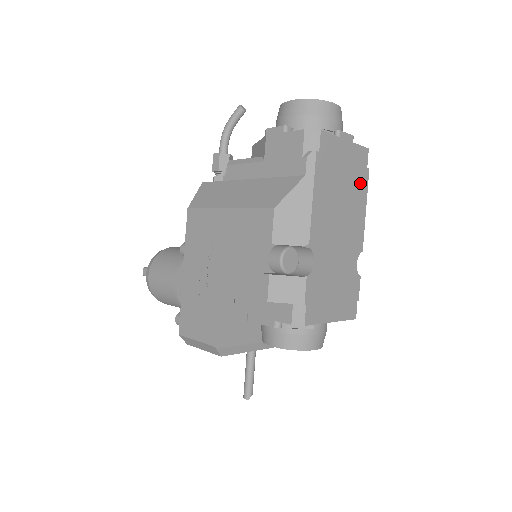
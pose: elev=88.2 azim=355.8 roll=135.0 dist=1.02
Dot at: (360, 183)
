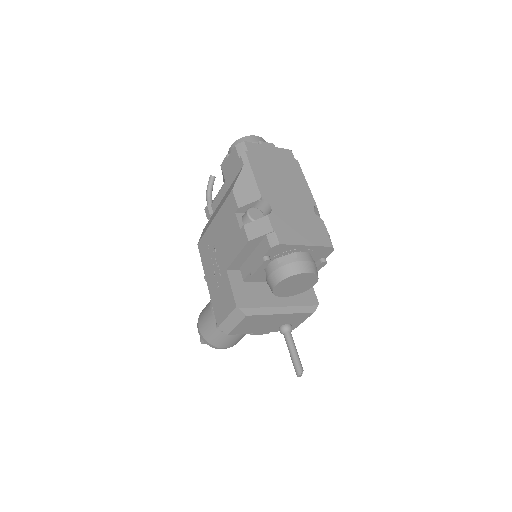
Dot at: (293, 167)
